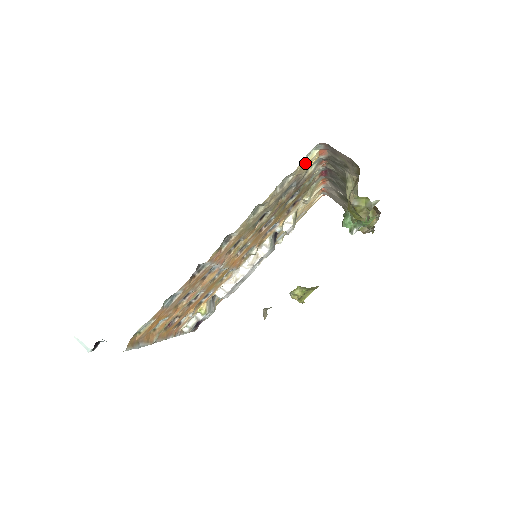
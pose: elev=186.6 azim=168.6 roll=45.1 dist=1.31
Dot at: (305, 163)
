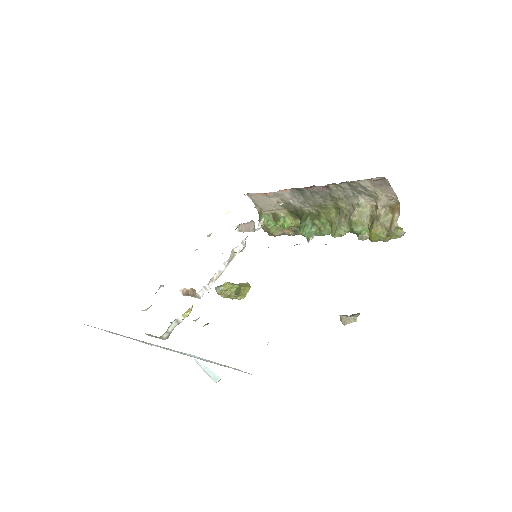
Dot at: occluded
